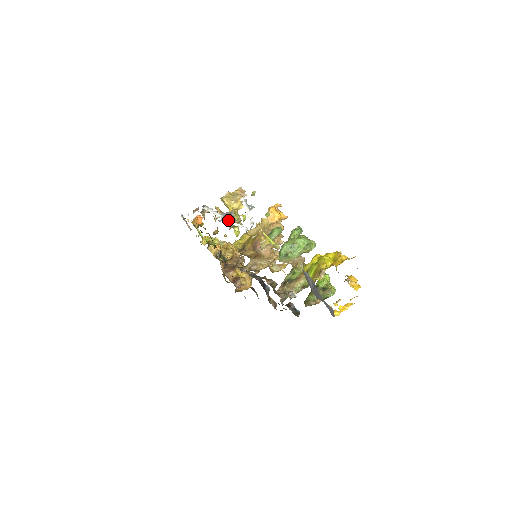
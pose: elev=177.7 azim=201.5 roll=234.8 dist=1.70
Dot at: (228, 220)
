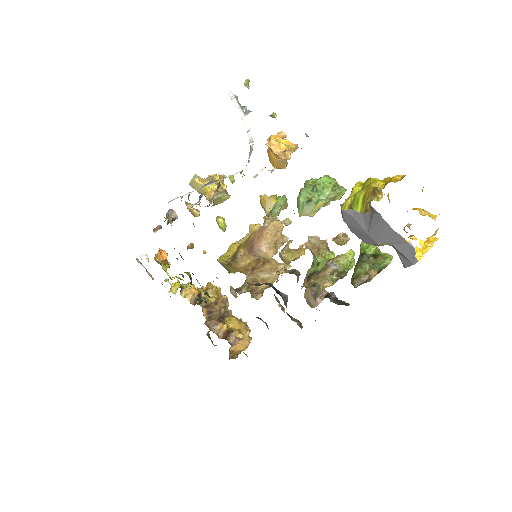
Dot at: (209, 184)
